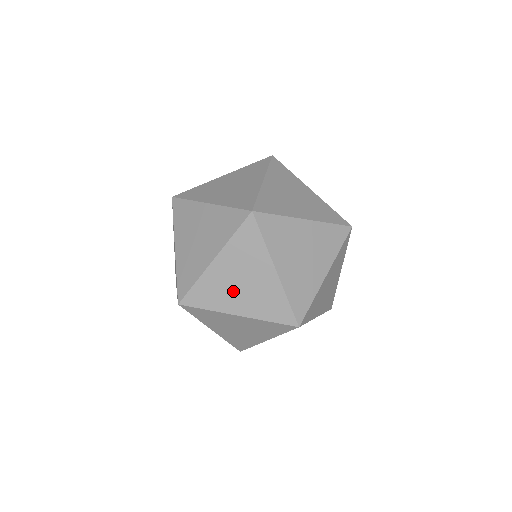
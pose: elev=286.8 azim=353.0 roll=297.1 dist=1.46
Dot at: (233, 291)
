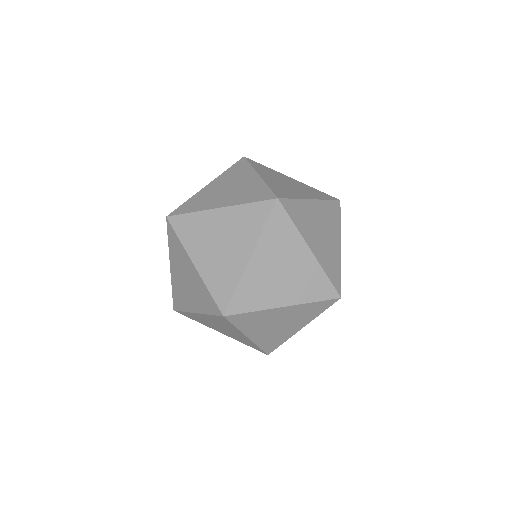
Dot at: (267, 326)
